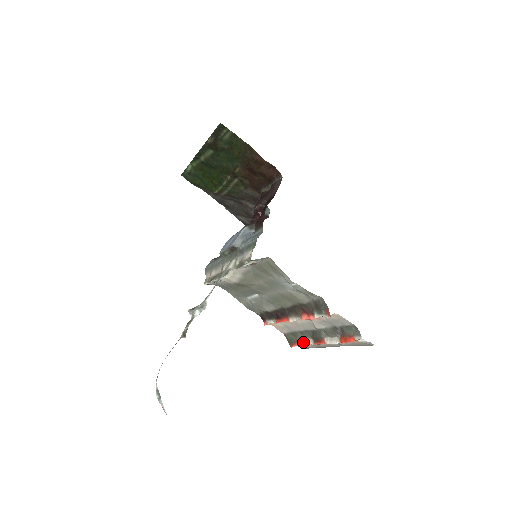
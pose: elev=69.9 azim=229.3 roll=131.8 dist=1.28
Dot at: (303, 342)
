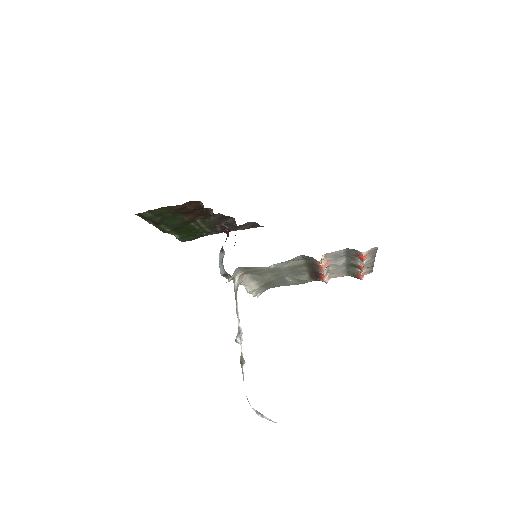
Dot at: (360, 273)
